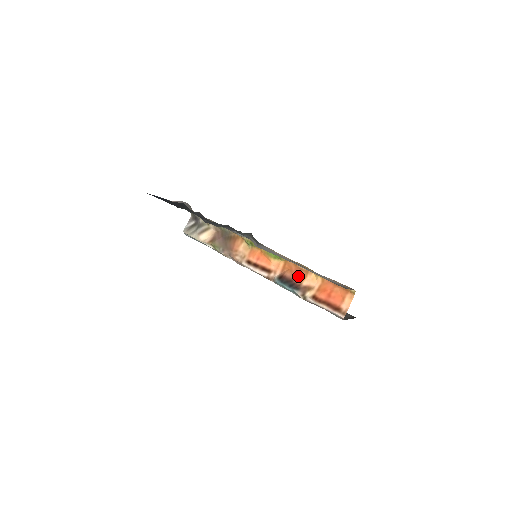
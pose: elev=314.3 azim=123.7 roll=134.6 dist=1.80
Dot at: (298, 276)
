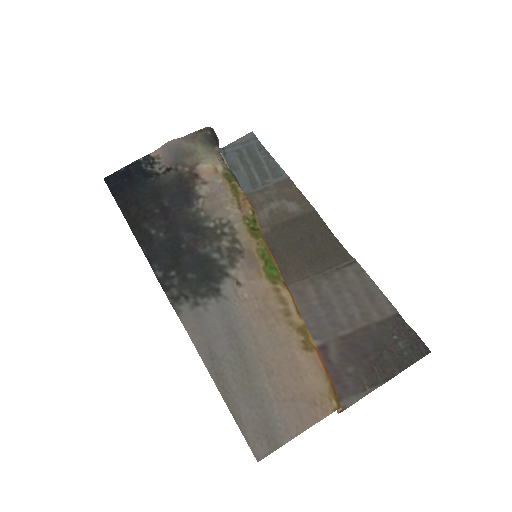
Dot at: occluded
